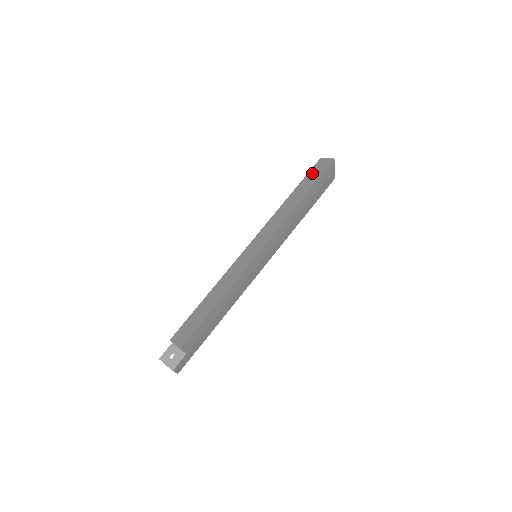
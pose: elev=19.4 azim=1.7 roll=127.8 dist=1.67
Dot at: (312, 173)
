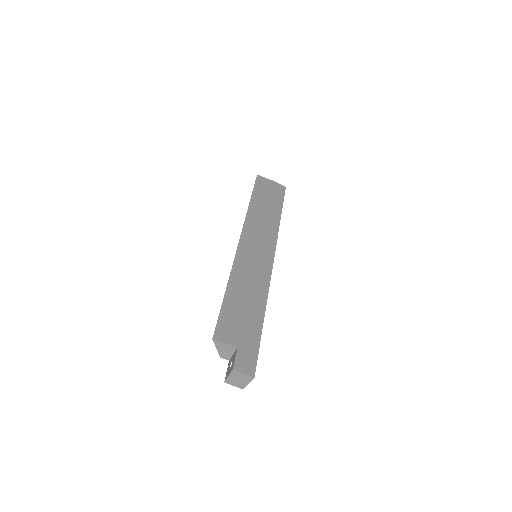
Dot at: occluded
